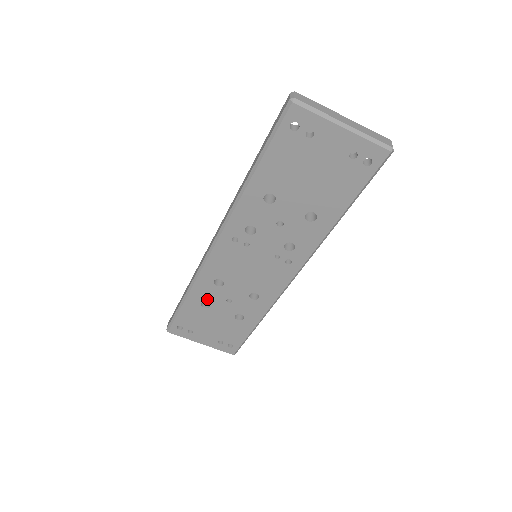
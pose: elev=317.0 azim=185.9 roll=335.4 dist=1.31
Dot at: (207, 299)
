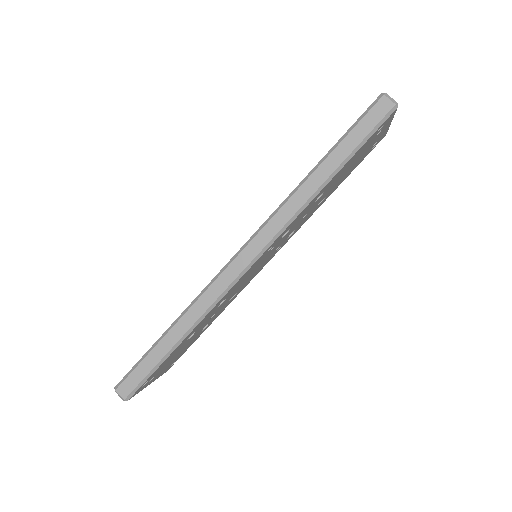
Dot at: (197, 329)
